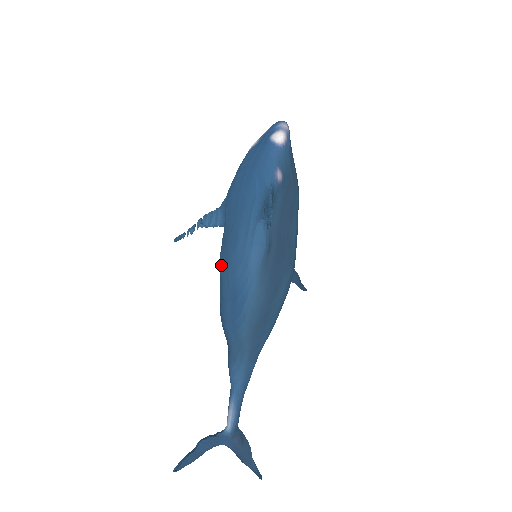
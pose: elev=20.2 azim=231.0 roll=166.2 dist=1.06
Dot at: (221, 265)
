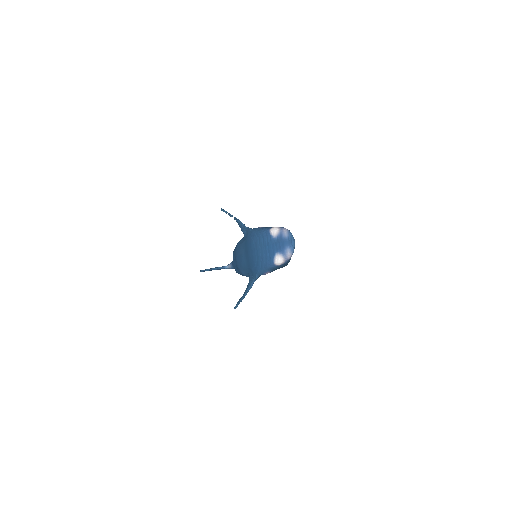
Dot at: (236, 250)
